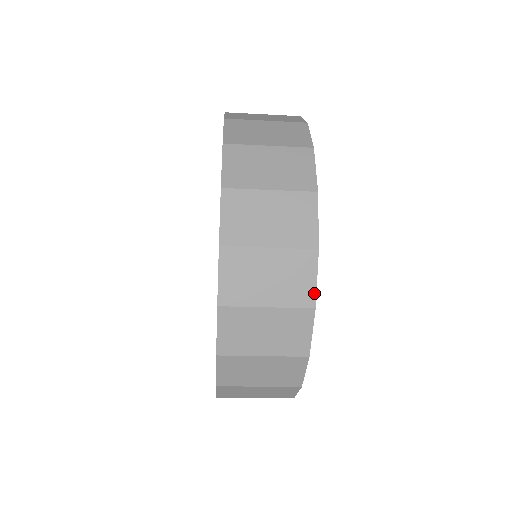
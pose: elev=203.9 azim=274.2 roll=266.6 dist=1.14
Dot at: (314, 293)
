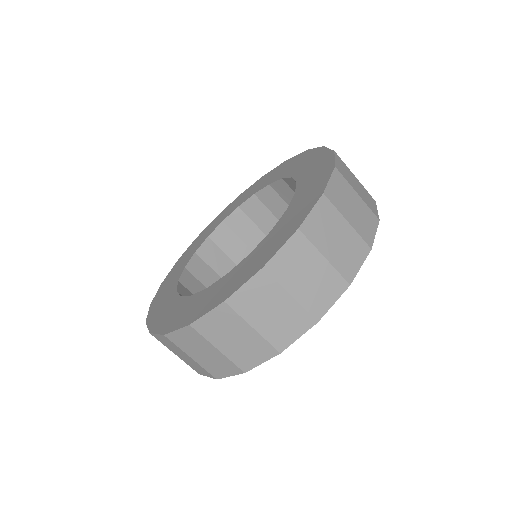
Dot at: (373, 240)
